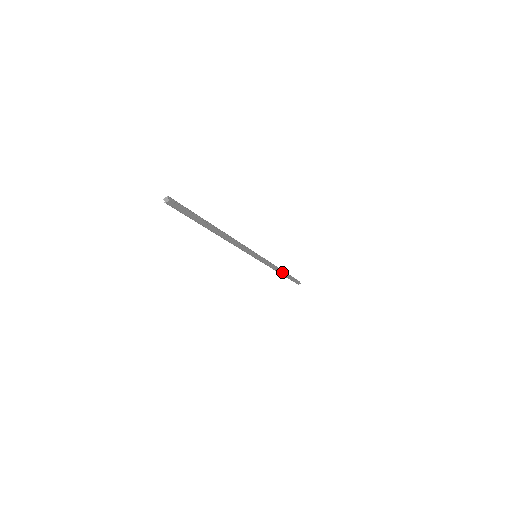
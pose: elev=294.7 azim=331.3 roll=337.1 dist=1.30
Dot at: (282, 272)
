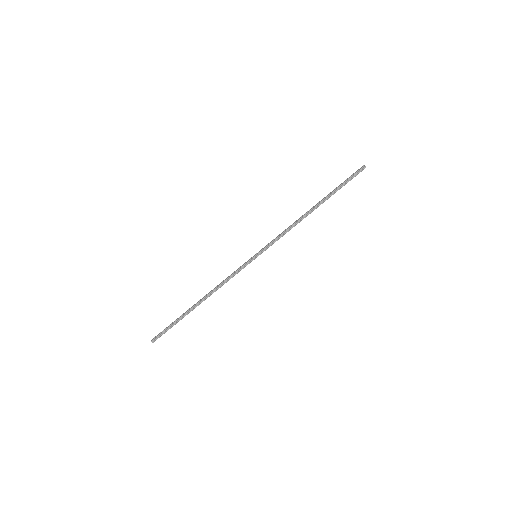
Dot at: (311, 212)
